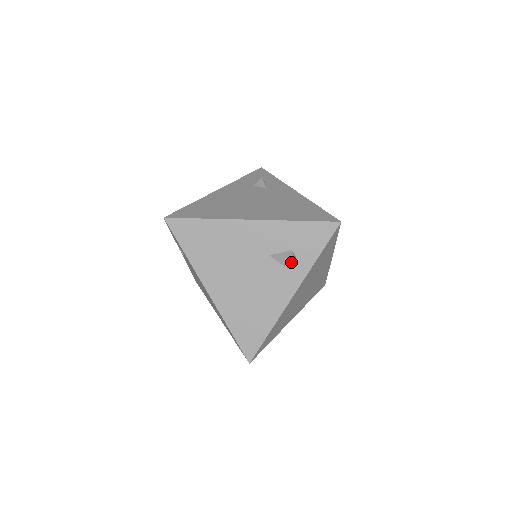
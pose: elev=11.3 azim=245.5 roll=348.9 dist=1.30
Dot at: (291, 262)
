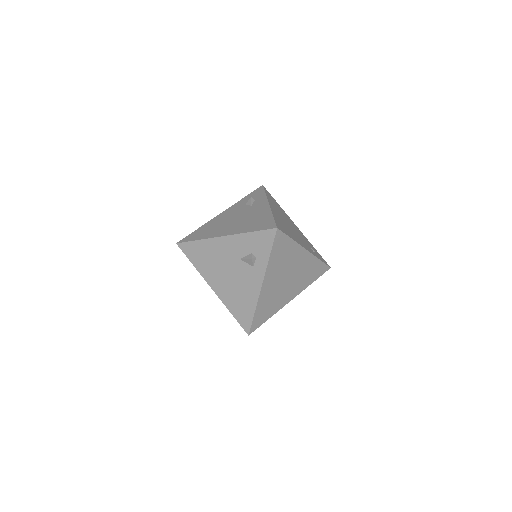
Dot at: (253, 262)
